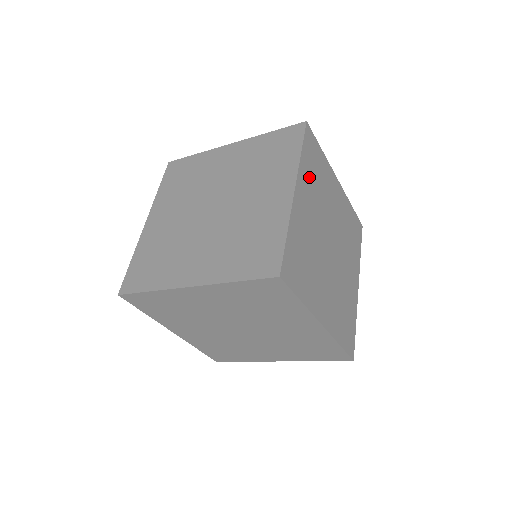
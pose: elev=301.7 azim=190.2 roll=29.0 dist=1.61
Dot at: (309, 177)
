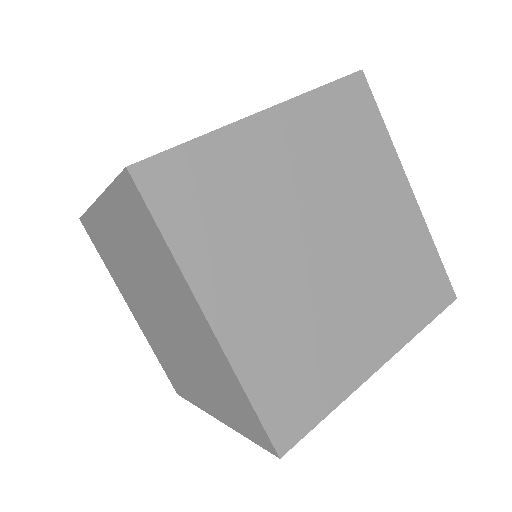
Dot at: (212, 244)
